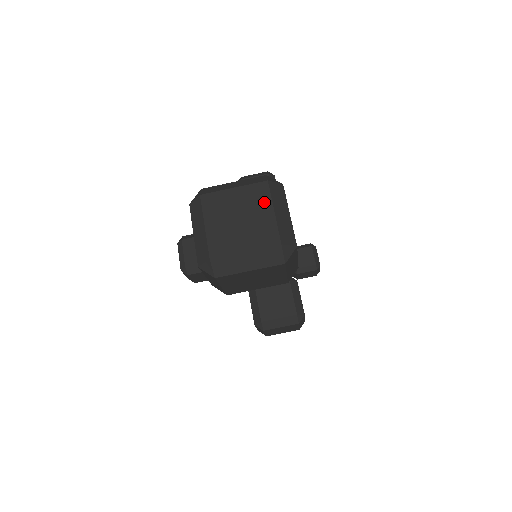
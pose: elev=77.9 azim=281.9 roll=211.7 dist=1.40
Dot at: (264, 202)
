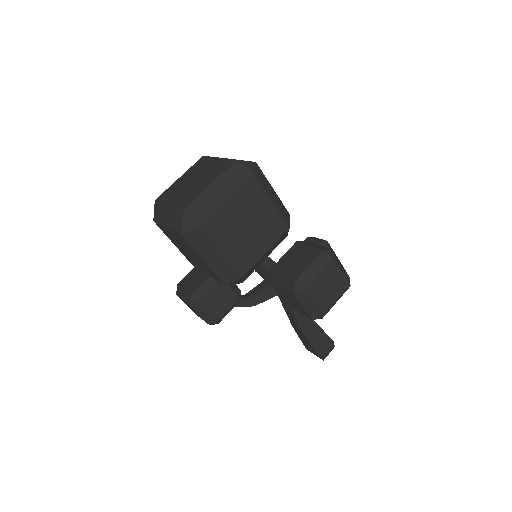
Dot at: (207, 162)
